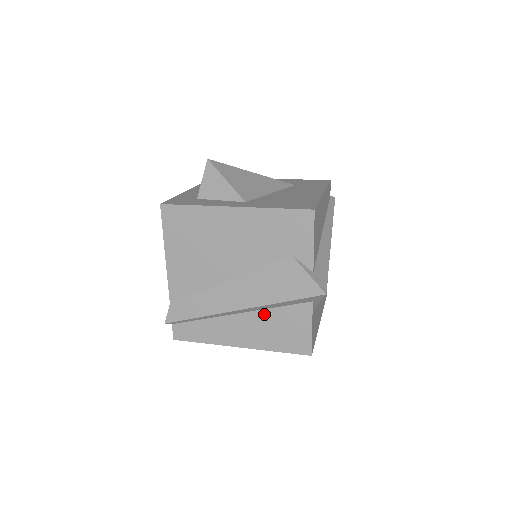
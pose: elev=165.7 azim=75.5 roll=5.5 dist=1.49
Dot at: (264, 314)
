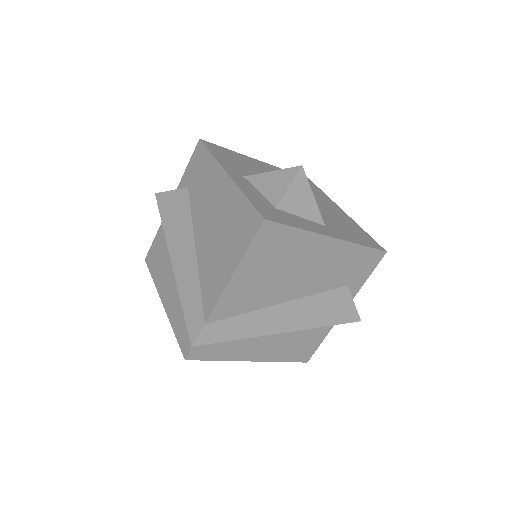
Dot at: (293, 332)
